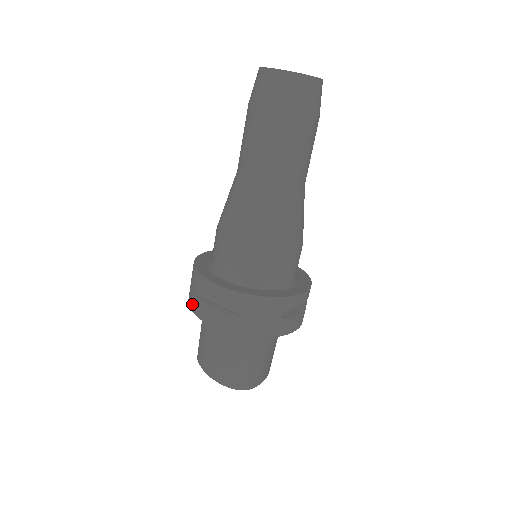
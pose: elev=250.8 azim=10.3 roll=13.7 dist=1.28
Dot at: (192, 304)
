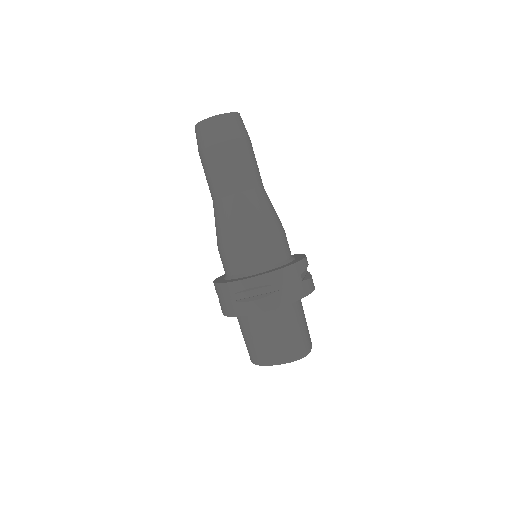
Dot at: (233, 311)
